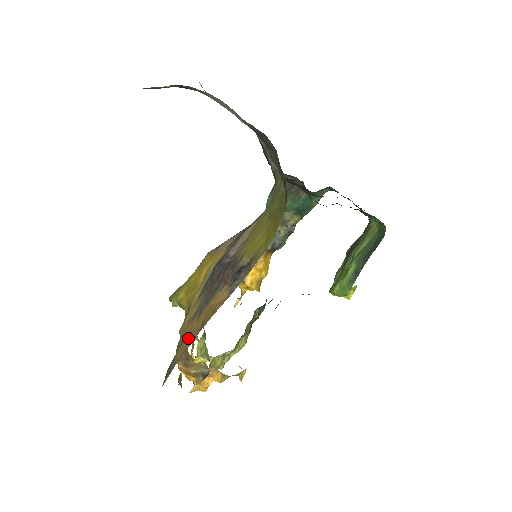
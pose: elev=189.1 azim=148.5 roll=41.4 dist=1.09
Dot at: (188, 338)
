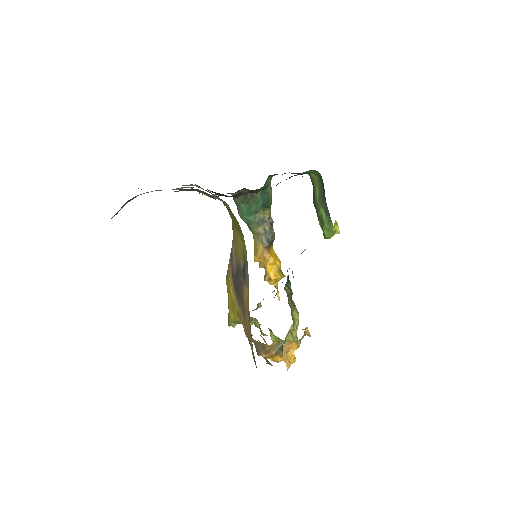
Dot at: (249, 332)
